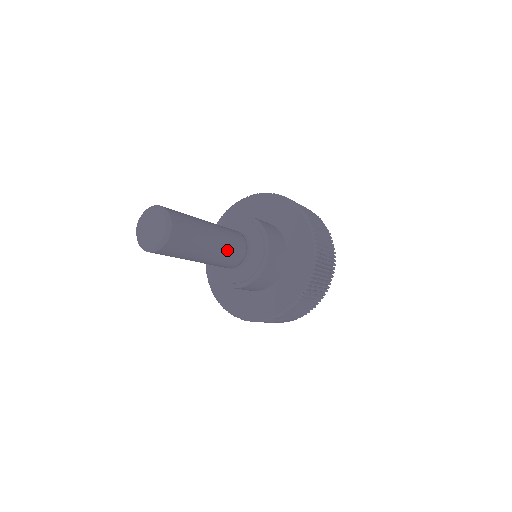
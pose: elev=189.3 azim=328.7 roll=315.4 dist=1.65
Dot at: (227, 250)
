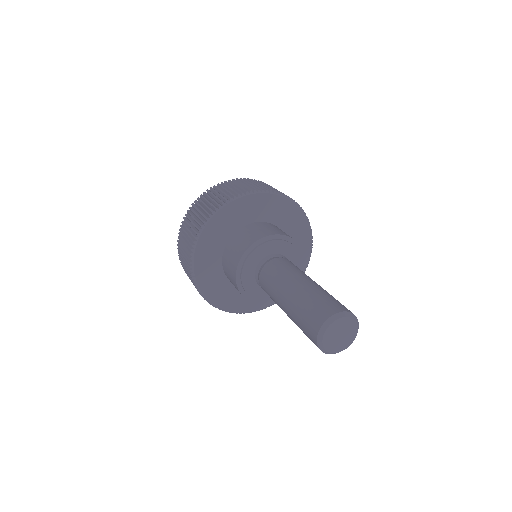
Dot at: occluded
